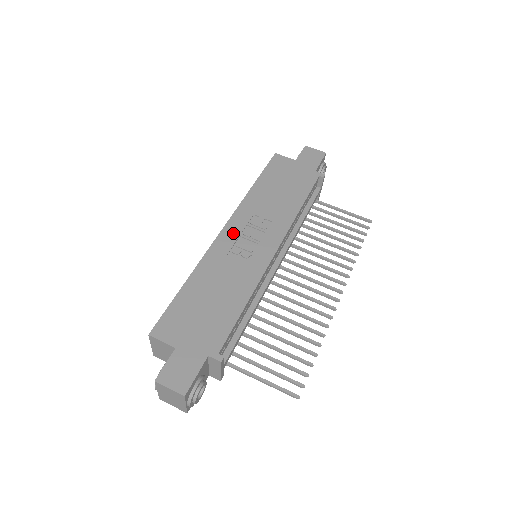
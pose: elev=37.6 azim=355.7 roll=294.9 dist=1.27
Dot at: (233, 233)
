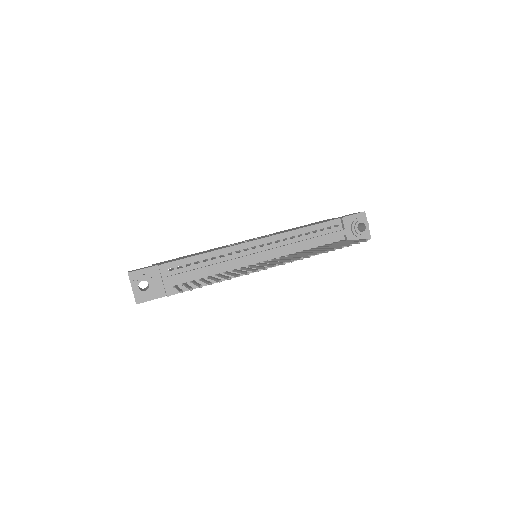
Dot at: (246, 240)
